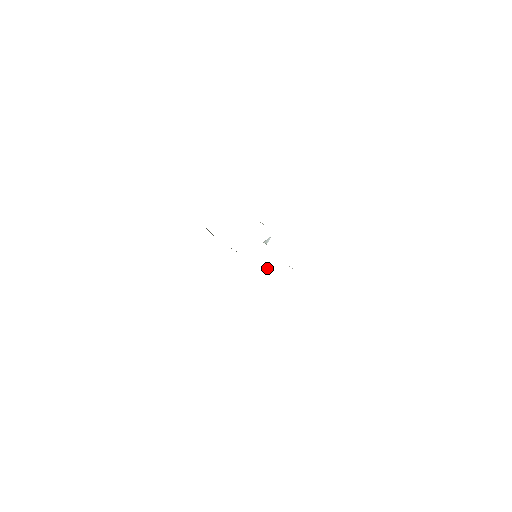
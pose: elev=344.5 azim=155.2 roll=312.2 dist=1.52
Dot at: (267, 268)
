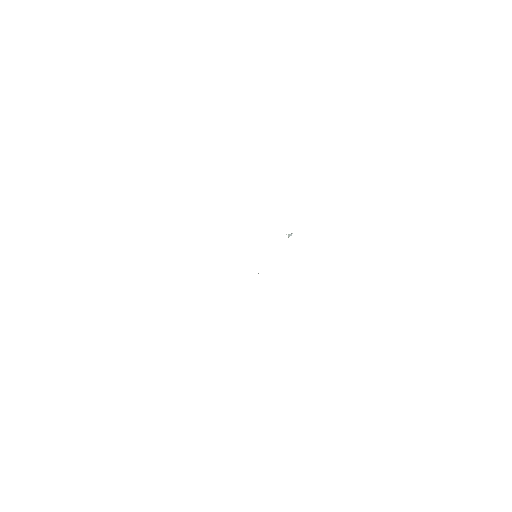
Dot at: occluded
